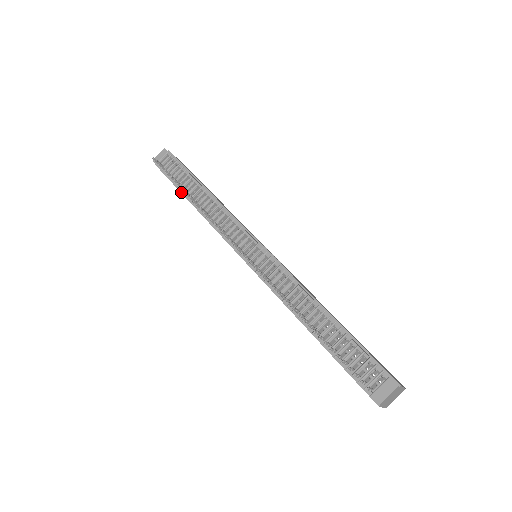
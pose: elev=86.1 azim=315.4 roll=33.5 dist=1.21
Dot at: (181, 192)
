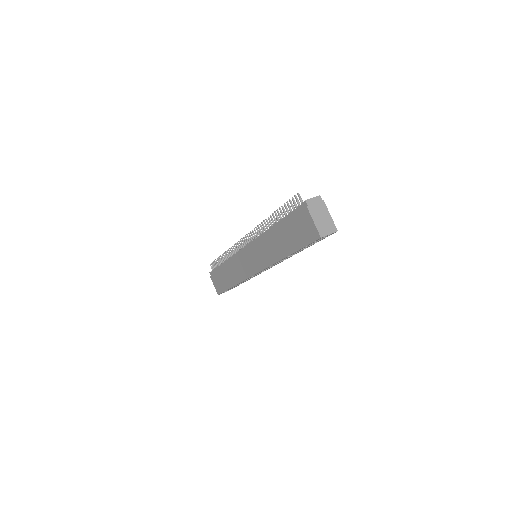
Dot at: (221, 268)
